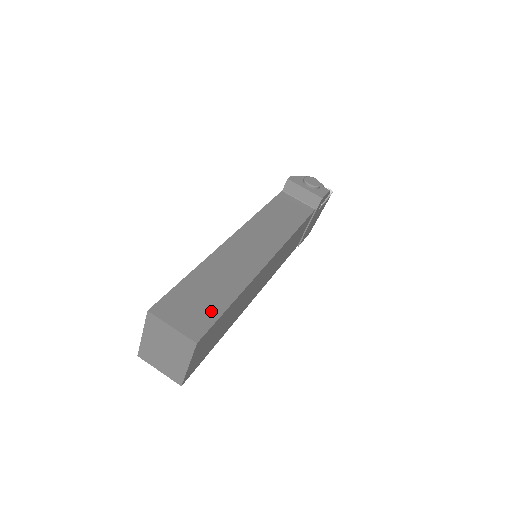
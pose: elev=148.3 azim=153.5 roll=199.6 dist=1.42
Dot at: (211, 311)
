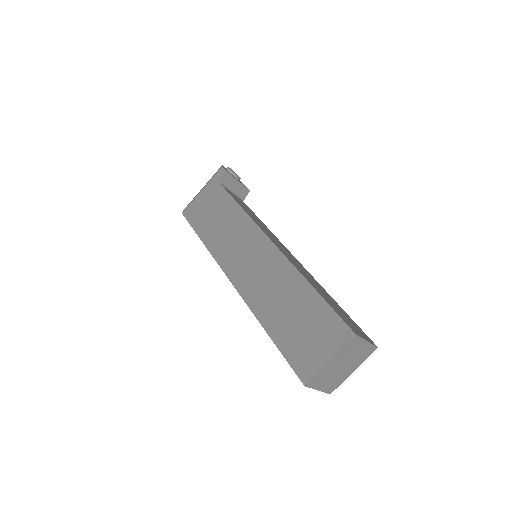
Dot at: (349, 318)
